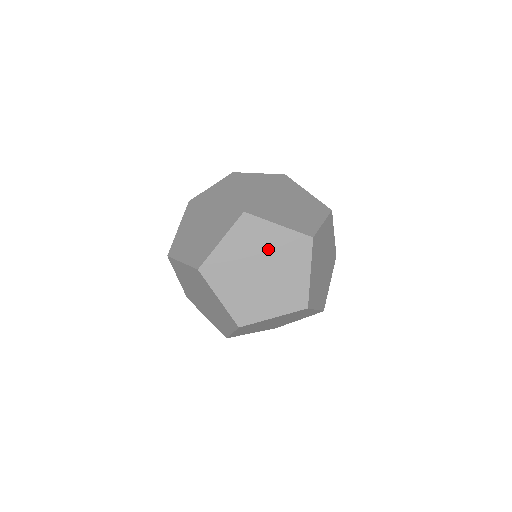
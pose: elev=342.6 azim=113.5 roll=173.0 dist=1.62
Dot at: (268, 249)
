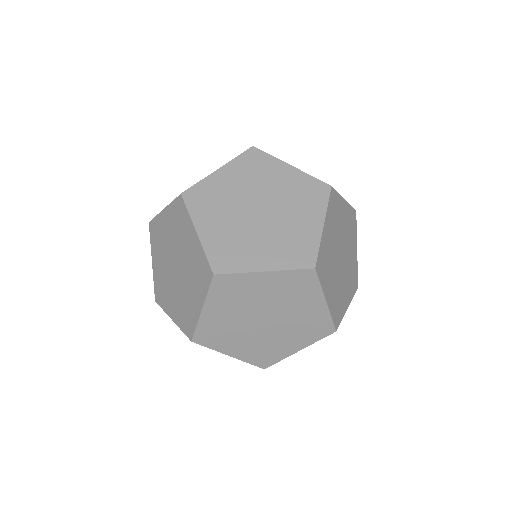
Dot at: (263, 298)
